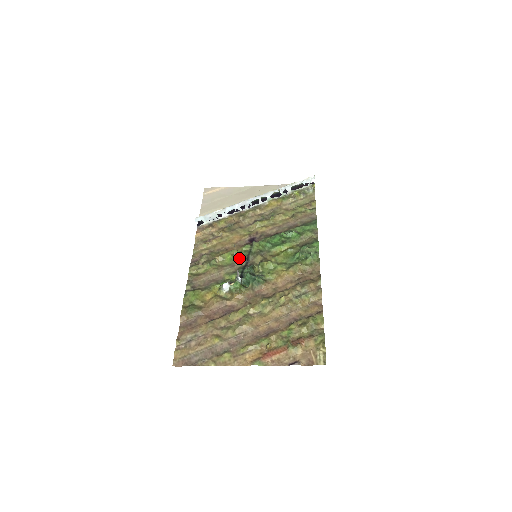
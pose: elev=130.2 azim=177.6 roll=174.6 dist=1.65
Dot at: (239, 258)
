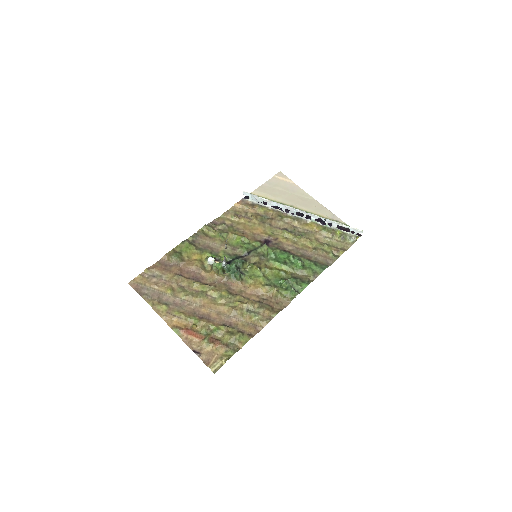
Dot at: (243, 247)
